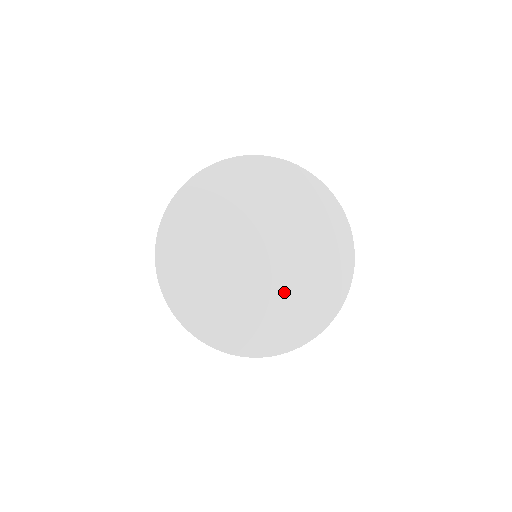
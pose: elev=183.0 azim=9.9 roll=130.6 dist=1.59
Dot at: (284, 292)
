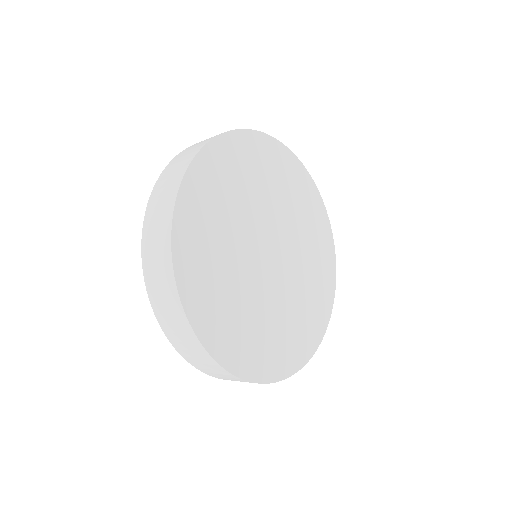
Dot at: (282, 308)
